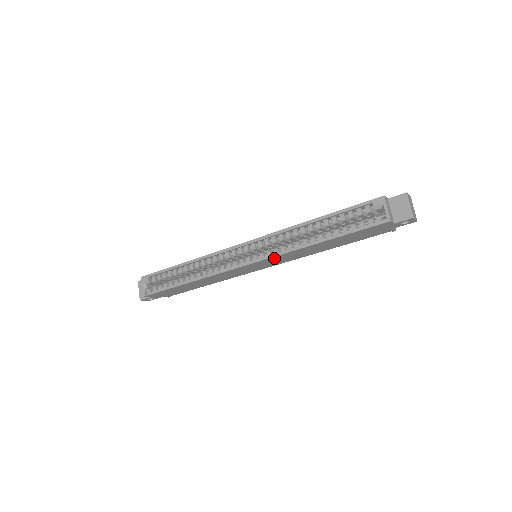
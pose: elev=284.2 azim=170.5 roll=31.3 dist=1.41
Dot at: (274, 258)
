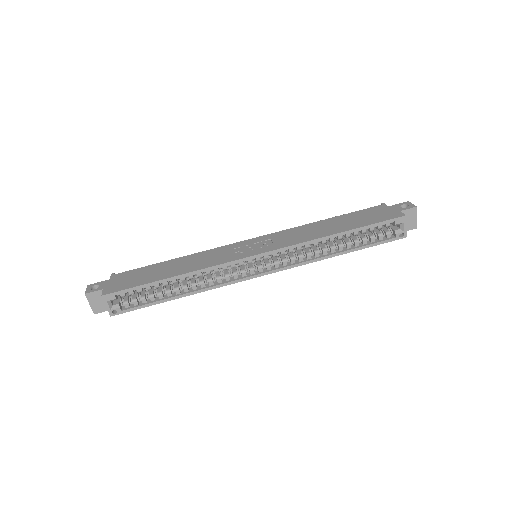
Dot at: (288, 265)
